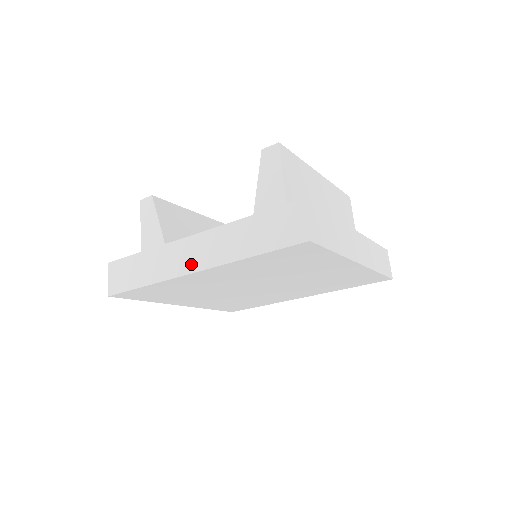
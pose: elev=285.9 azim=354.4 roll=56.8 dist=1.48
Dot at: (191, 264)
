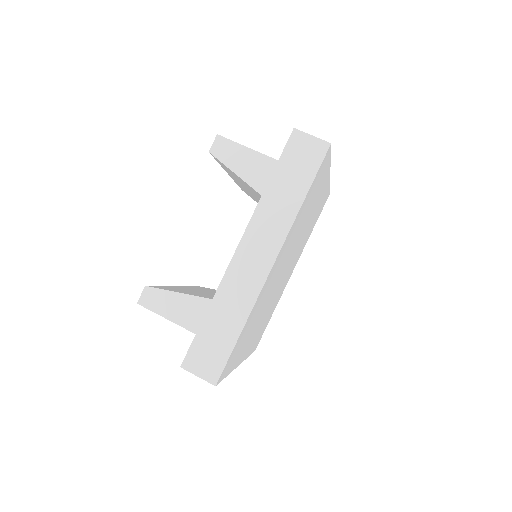
Dot at: (263, 263)
